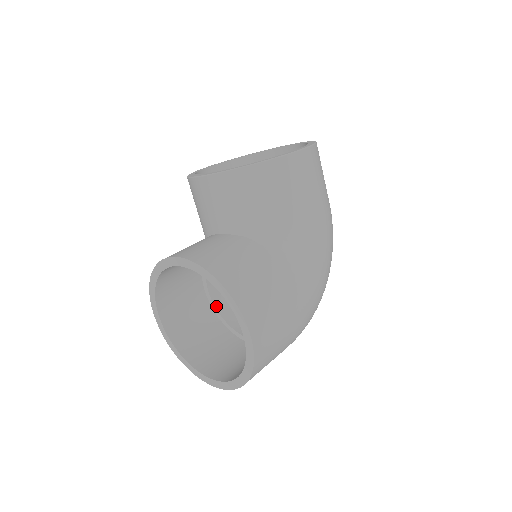
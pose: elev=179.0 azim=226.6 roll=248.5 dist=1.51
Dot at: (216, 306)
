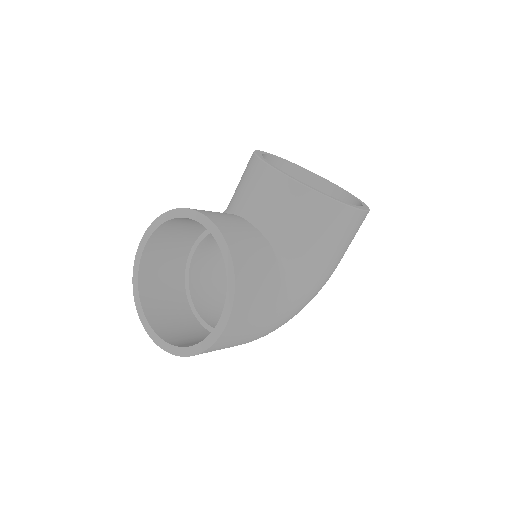
Dot at: (190, 268)
